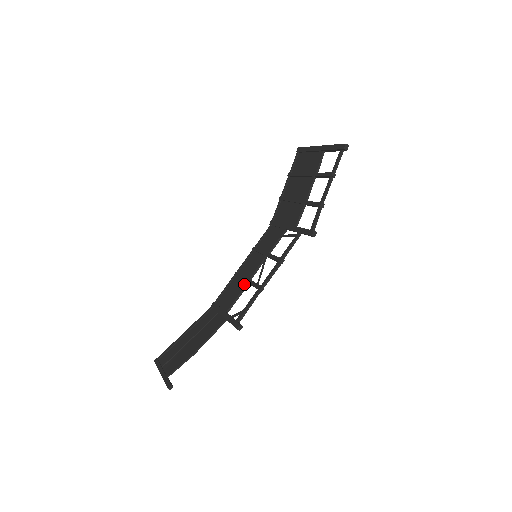
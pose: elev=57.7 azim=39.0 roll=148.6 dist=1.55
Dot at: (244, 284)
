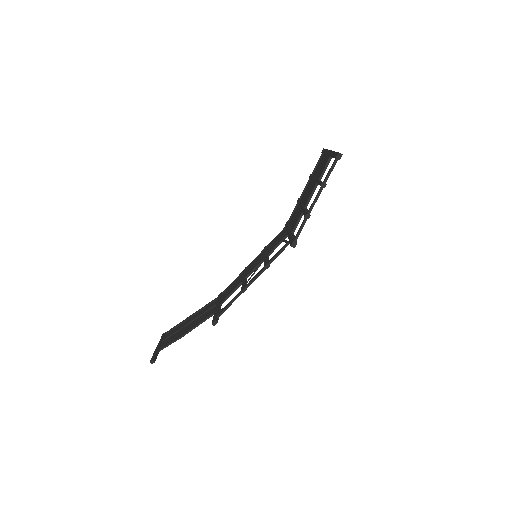
Dot at: (241, 281)
